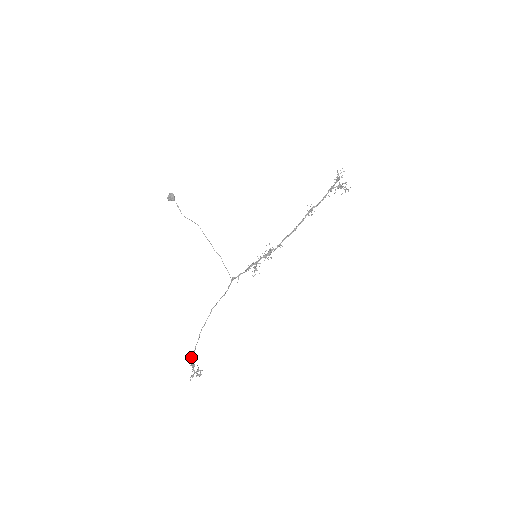
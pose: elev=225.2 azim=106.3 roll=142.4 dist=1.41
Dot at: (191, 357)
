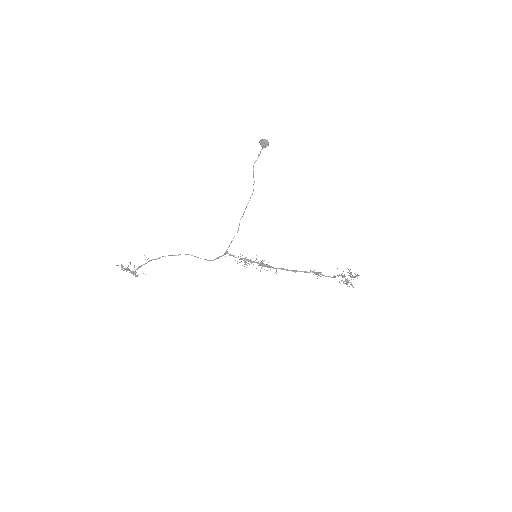
Dot at: occluded
